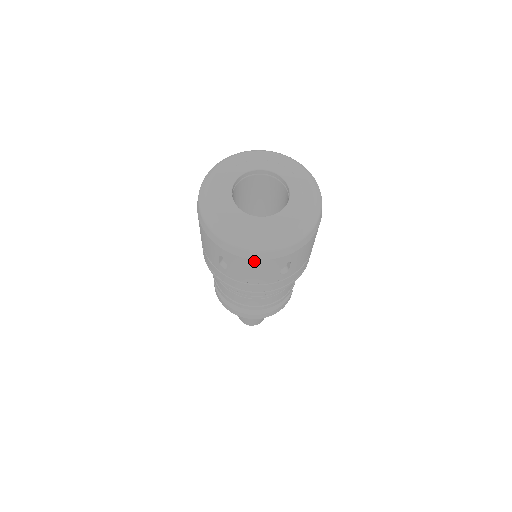
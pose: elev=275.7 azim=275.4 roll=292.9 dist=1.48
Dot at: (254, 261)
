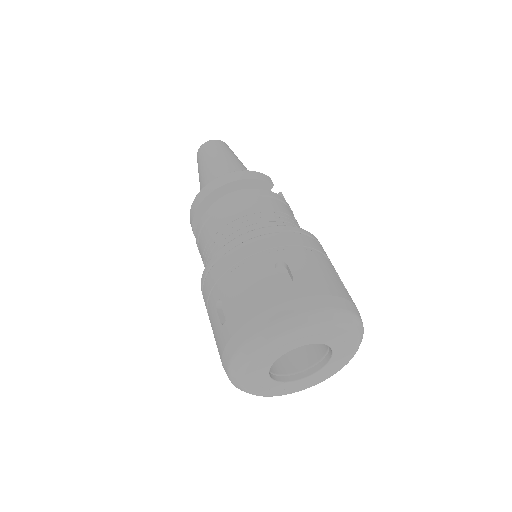
Dot at: occluded
